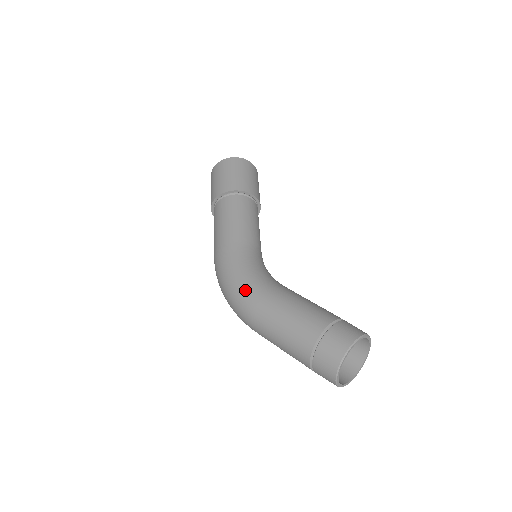
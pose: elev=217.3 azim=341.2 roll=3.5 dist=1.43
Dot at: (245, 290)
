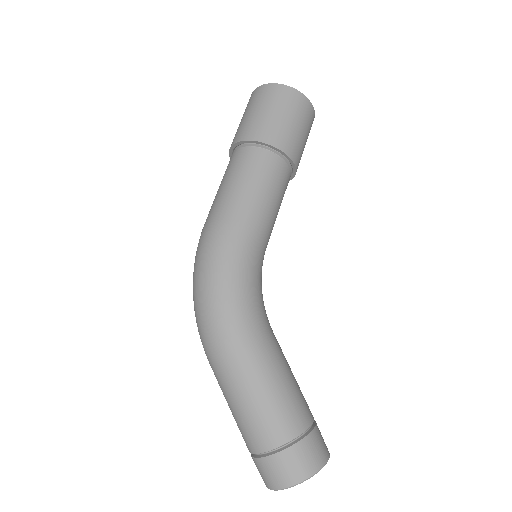
Dot at: (232, 319)
